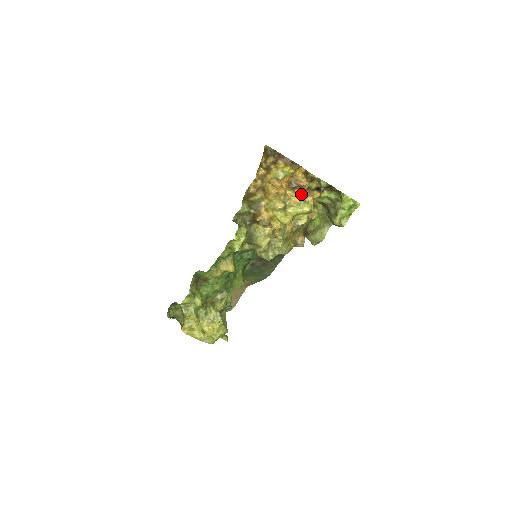
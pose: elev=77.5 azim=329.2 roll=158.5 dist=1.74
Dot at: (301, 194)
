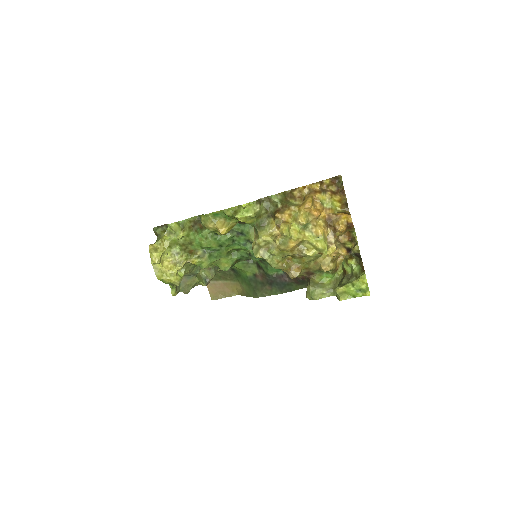
Dot at: (330, 236)
